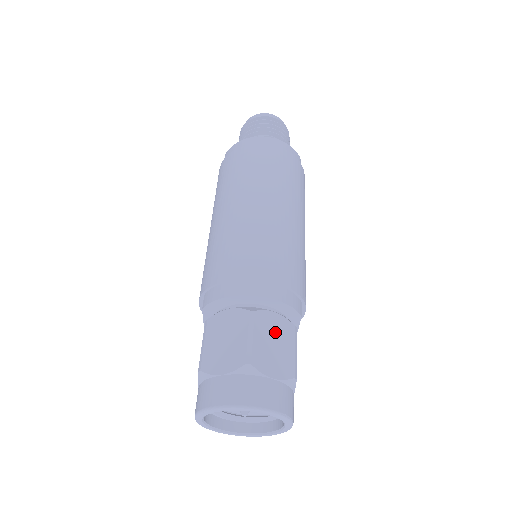
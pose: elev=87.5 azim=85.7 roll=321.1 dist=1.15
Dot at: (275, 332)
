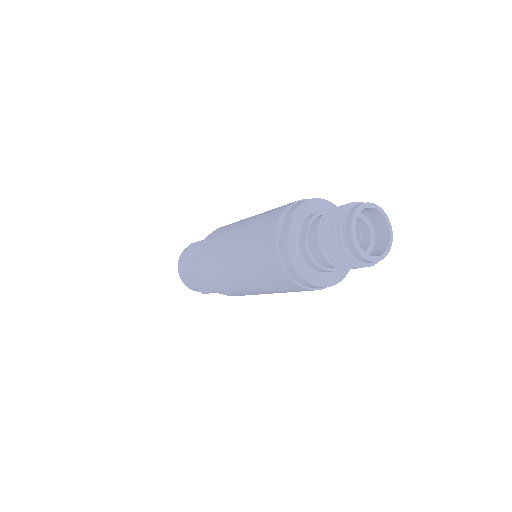
Dot at: occluded
